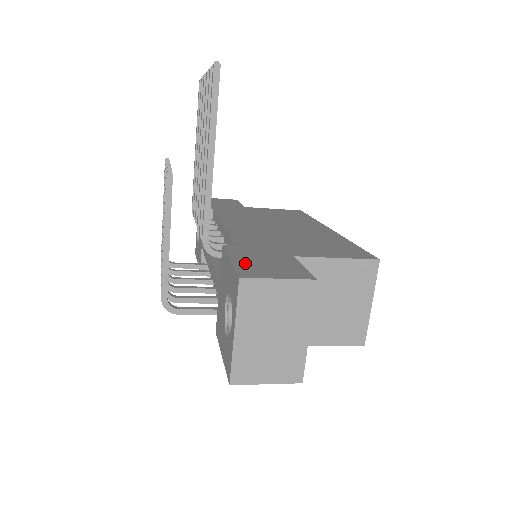
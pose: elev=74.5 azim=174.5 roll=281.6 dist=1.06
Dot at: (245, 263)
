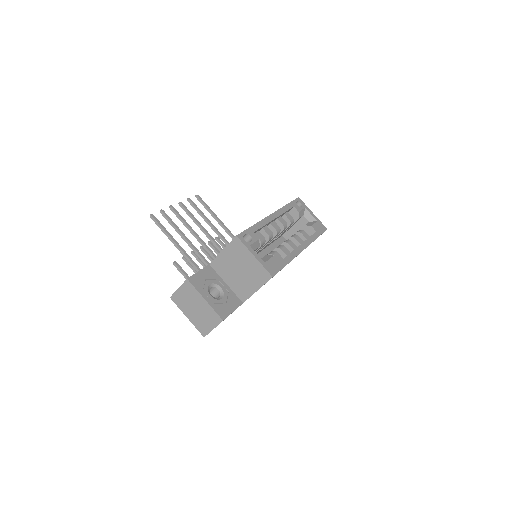
Dot at: occluded
